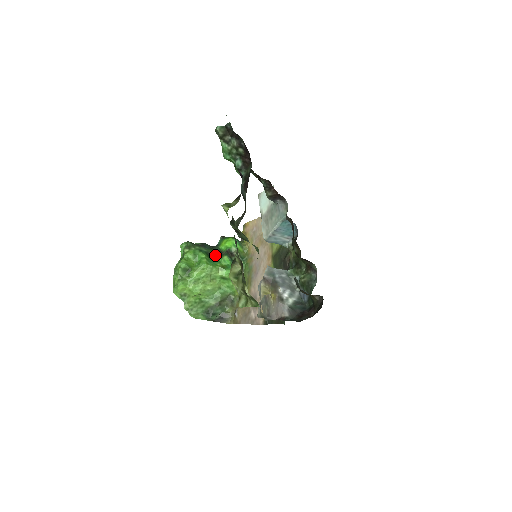
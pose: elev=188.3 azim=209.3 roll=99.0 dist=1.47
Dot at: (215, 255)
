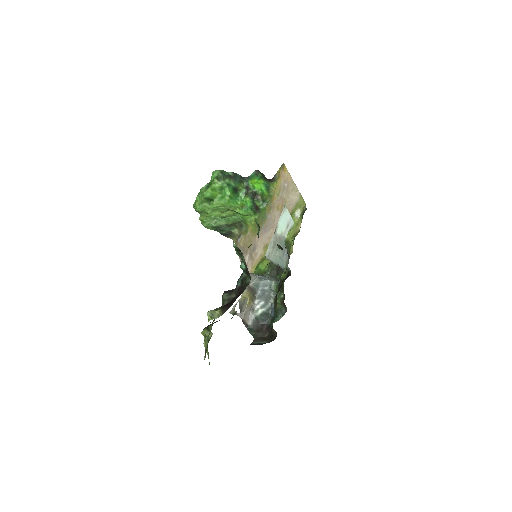
Dot at: (241, 190)
